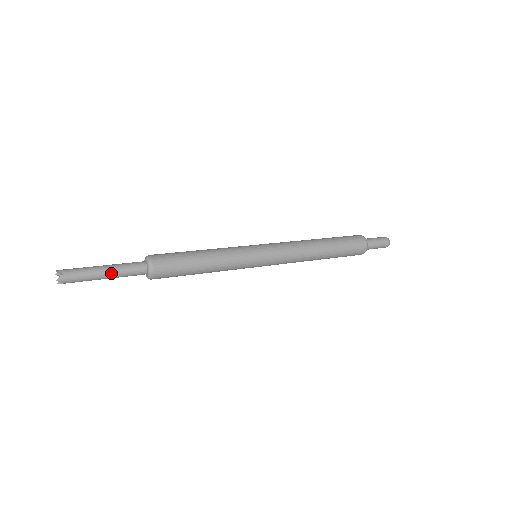
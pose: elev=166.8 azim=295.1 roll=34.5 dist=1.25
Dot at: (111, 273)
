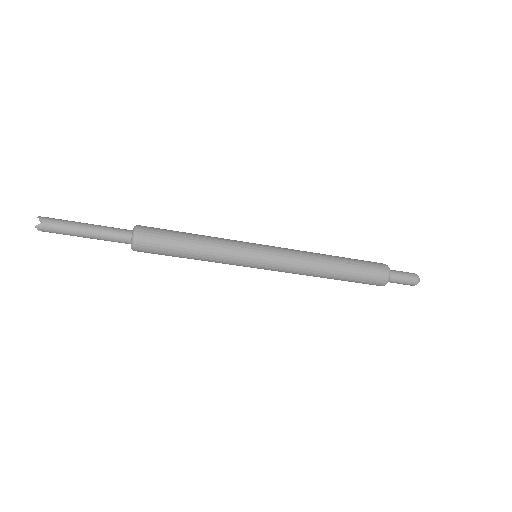
Dot at: (92, 234)
